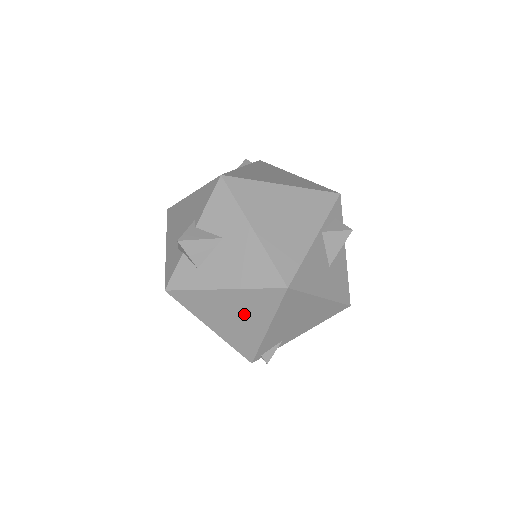
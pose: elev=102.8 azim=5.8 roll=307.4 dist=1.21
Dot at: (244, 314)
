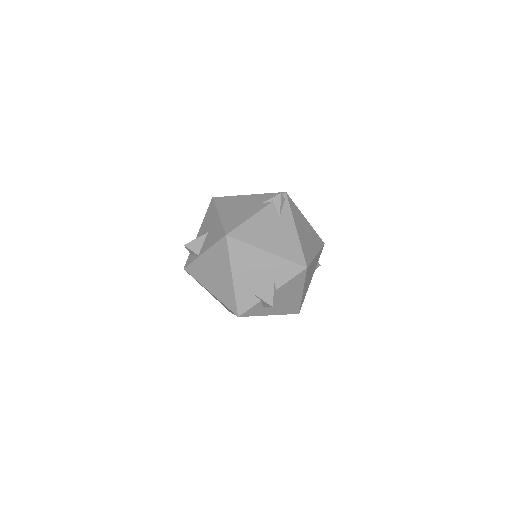
Dot at: occluded
